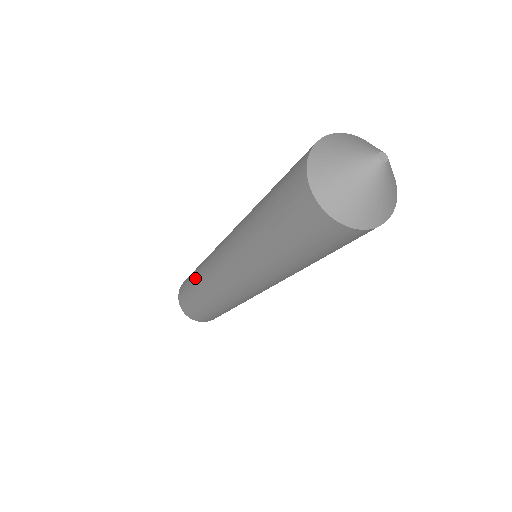
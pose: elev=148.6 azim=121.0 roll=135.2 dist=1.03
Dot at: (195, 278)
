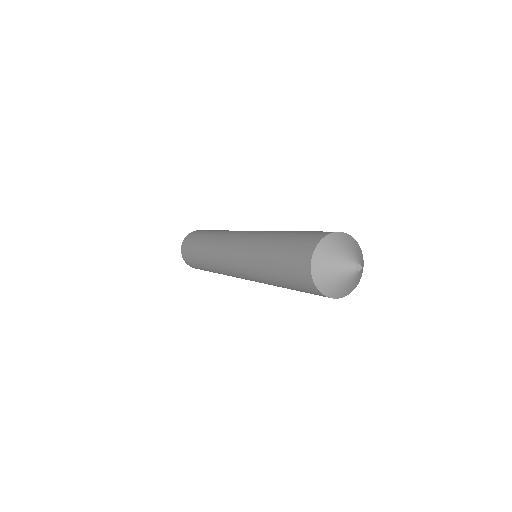
Dot at: (205, 241)
